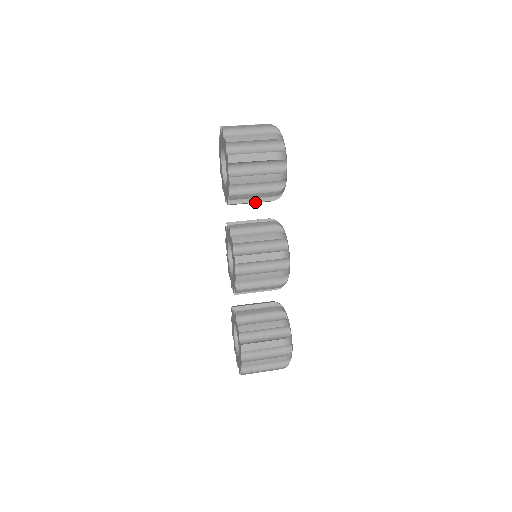
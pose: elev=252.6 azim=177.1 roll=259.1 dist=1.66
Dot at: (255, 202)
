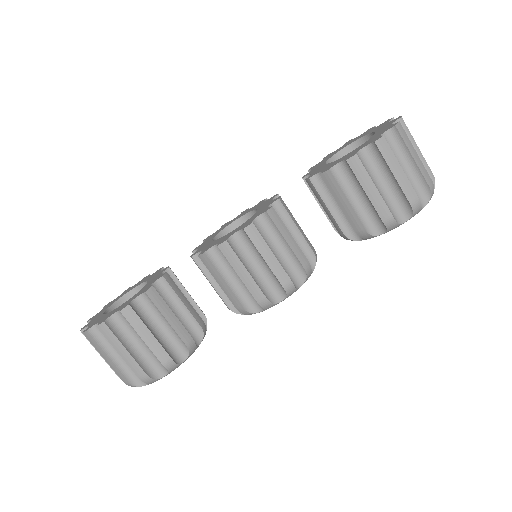
Dot at: (330, 212)
